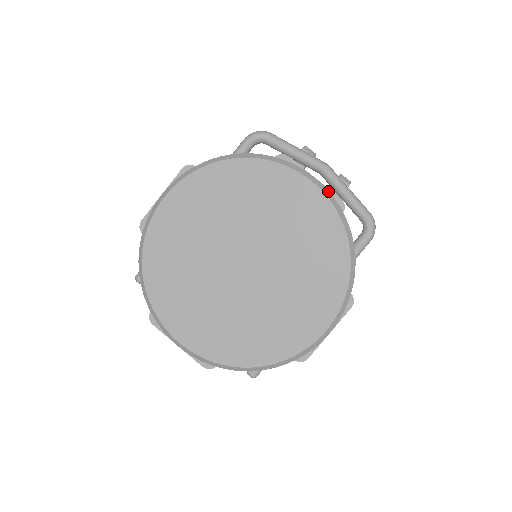
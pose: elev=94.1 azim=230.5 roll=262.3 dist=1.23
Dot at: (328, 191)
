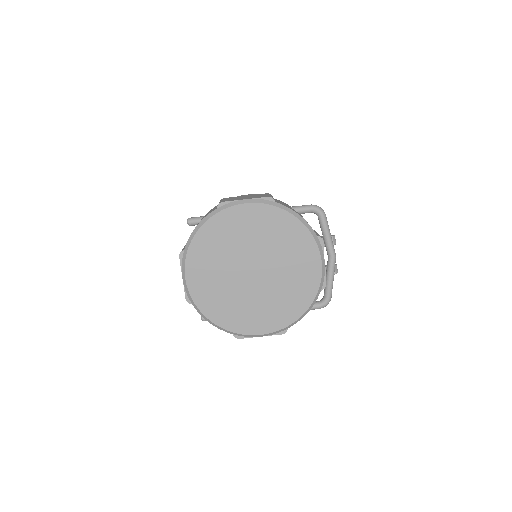
Dot at: (324, 275)
